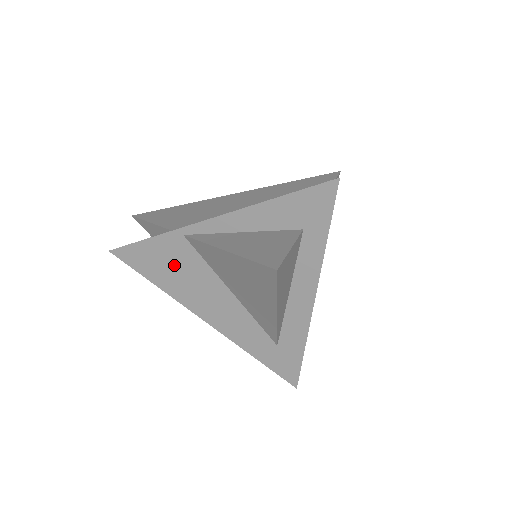
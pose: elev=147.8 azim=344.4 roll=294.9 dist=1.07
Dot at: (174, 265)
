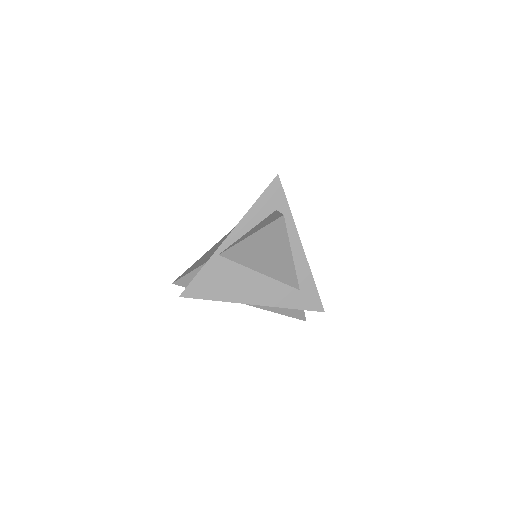
Dot at: (221, 278)
